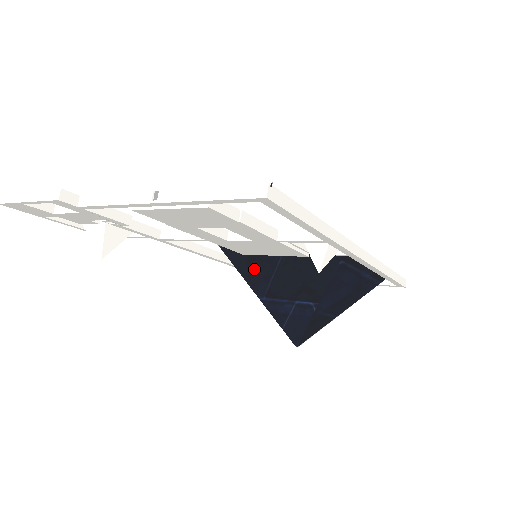
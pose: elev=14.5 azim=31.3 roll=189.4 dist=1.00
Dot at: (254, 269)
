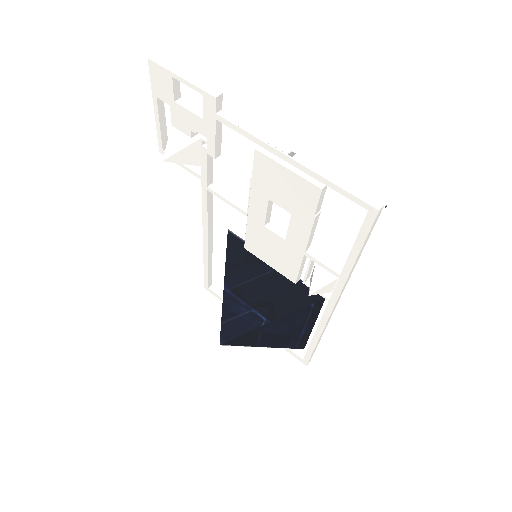
Dot at: (241, 265)
